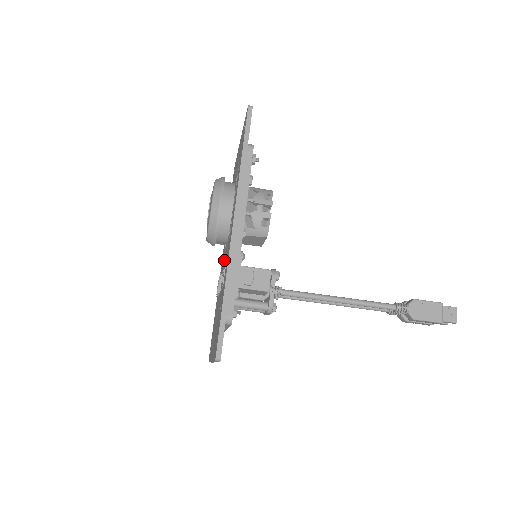
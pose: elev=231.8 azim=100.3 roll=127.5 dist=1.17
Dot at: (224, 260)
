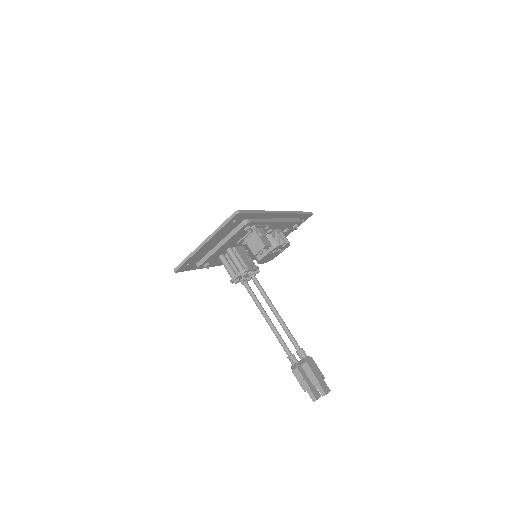
Dot at: occluded
